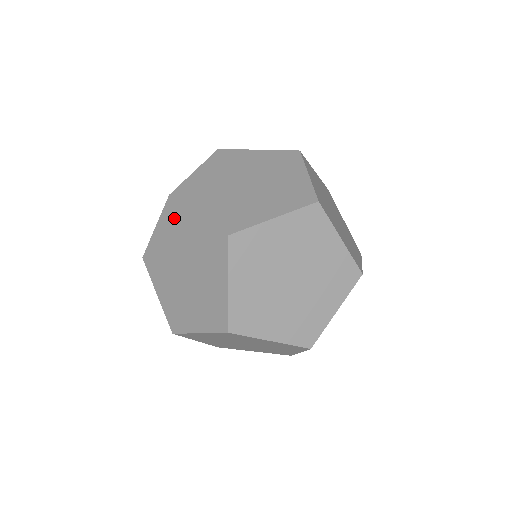
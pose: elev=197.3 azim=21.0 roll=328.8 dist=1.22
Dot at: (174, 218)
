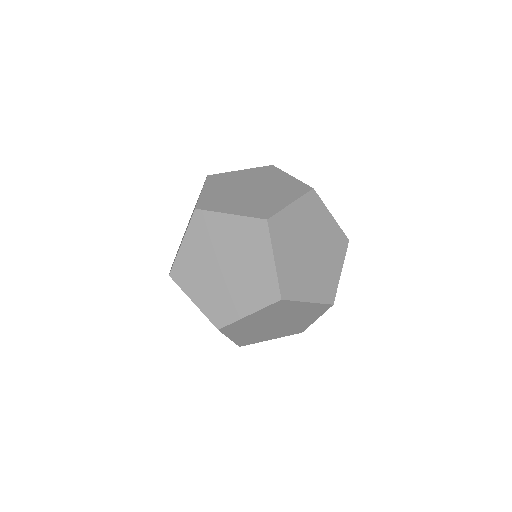
Dot at: (280, 308)
